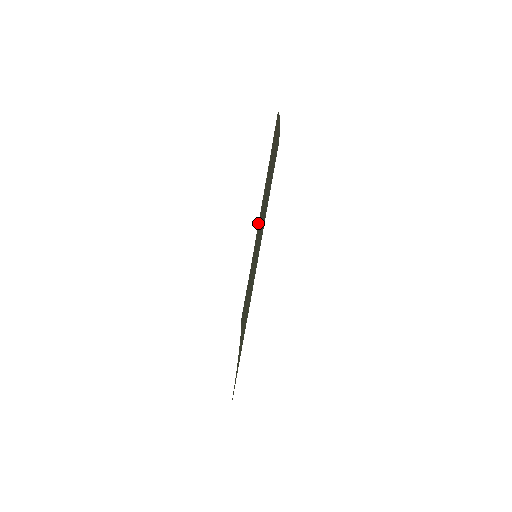
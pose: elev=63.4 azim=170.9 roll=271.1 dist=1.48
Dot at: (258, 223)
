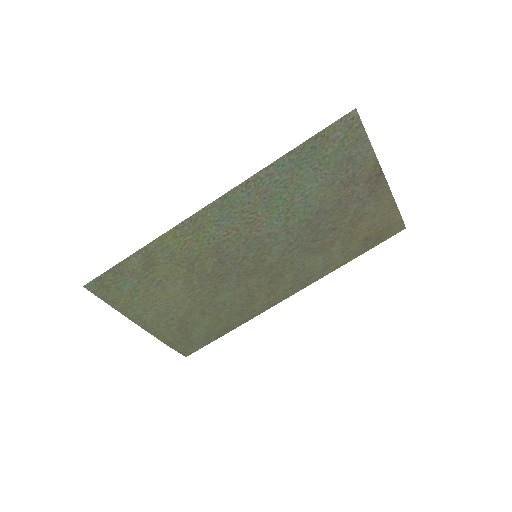
Dot at: occluded
